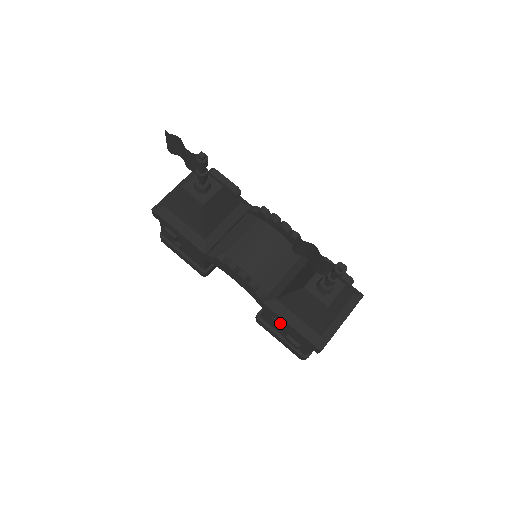
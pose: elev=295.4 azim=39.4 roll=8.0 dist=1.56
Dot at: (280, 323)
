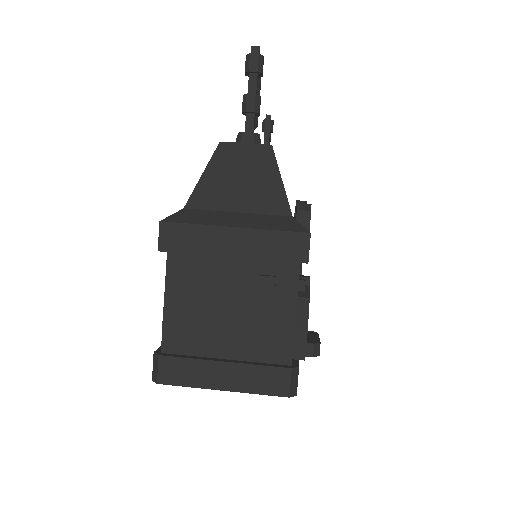
Dot at: occluded
